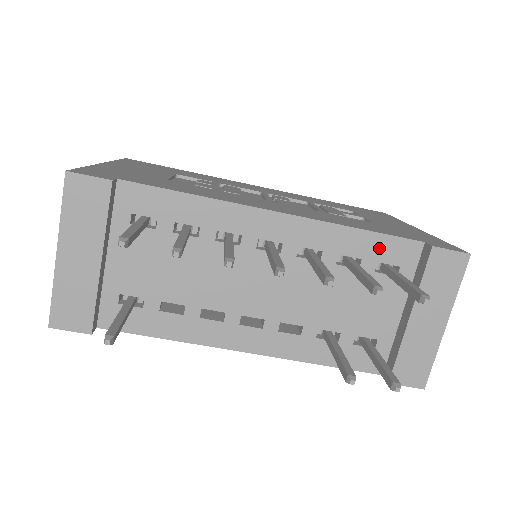
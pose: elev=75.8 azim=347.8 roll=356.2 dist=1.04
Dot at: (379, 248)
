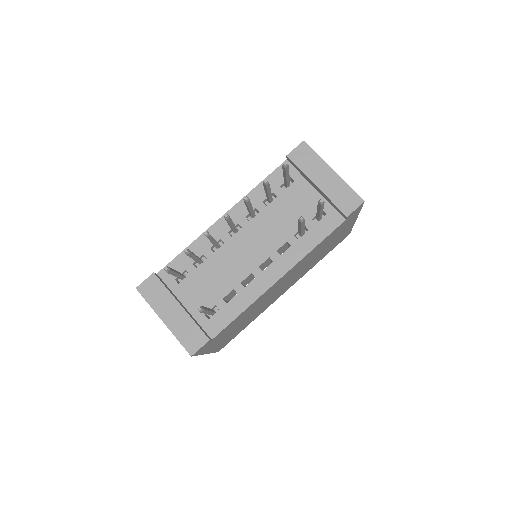
Dot at: (274, 182)
